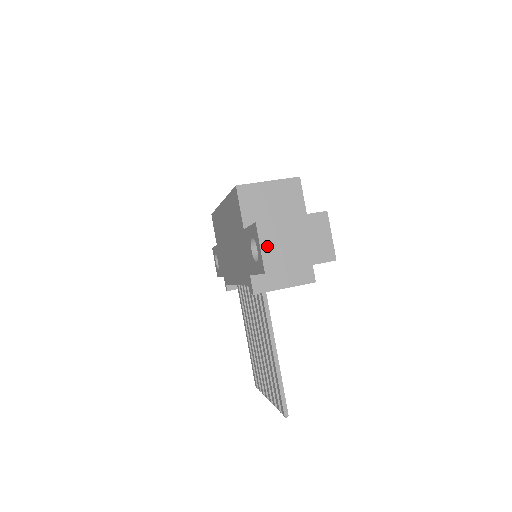
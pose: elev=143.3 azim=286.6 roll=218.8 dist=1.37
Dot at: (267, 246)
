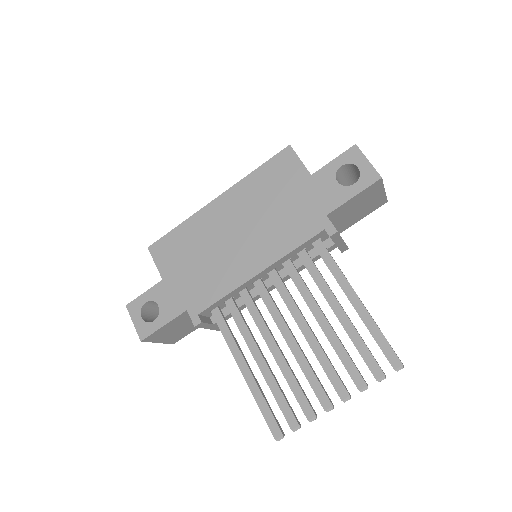
Dot at: (369, 163)
